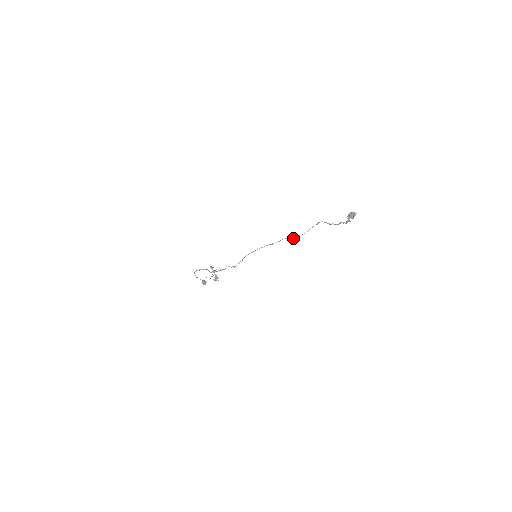
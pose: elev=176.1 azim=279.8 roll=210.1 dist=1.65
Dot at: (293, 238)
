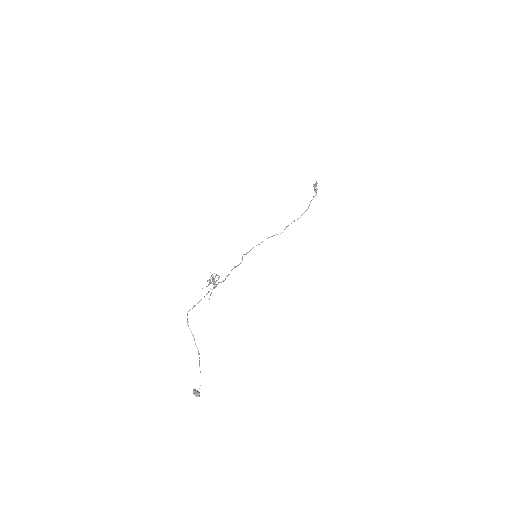
Dot at: occluded
